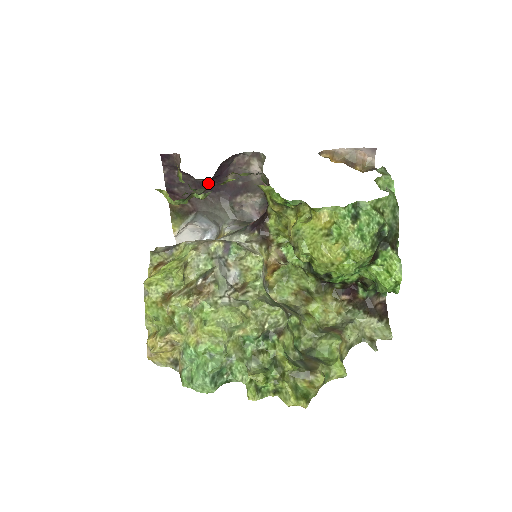
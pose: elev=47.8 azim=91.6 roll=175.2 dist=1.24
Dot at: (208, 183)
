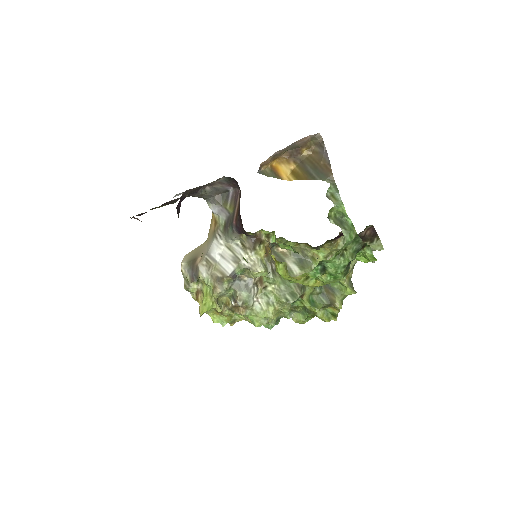
Dot at: occluded
